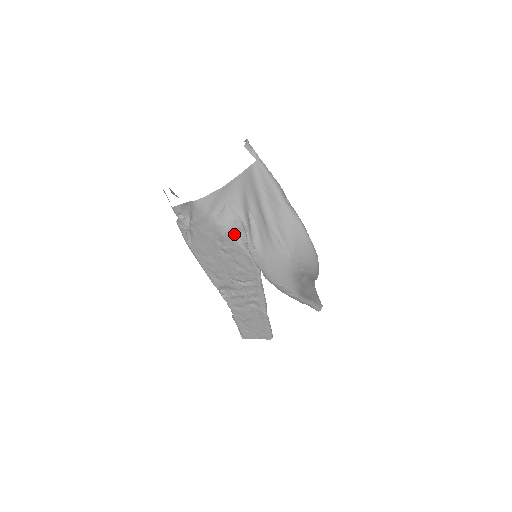
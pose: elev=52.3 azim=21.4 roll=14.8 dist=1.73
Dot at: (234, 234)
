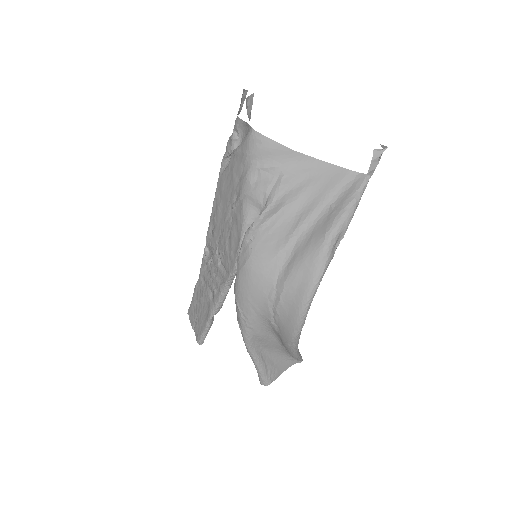
Dot at: (250, 204)
